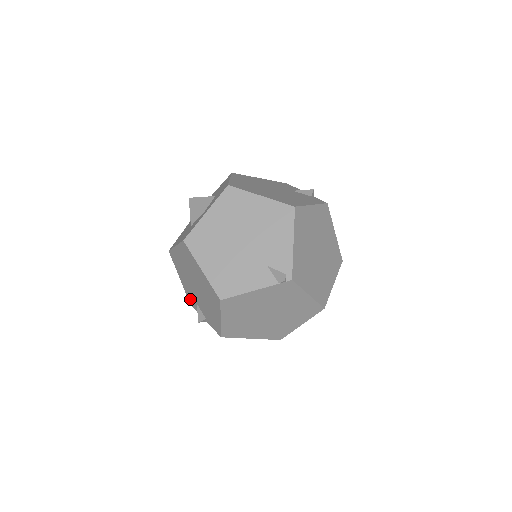
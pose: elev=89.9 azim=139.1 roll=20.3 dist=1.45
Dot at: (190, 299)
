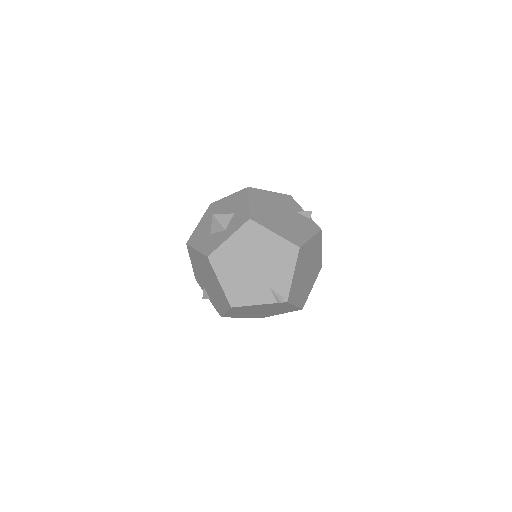
Dot at: (197, 279)
